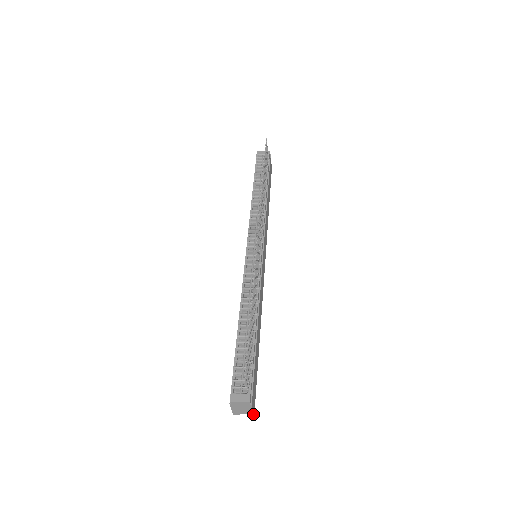
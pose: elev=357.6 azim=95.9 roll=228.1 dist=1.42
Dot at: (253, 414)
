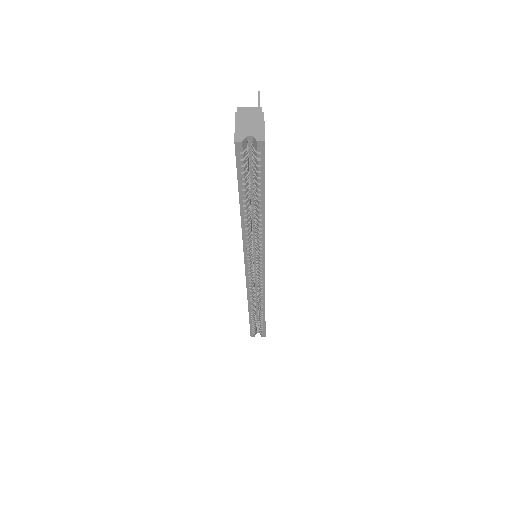
Dot at: (263, 137)
